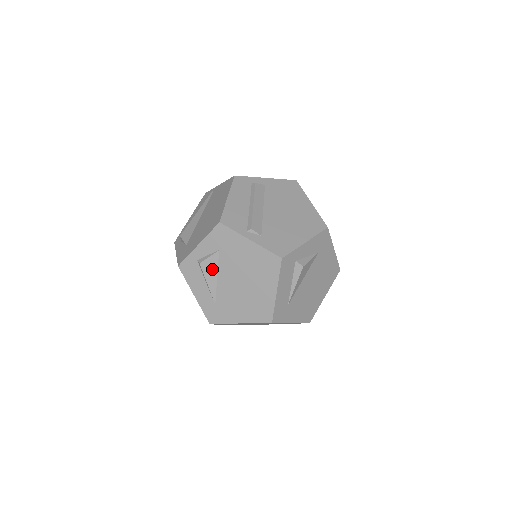
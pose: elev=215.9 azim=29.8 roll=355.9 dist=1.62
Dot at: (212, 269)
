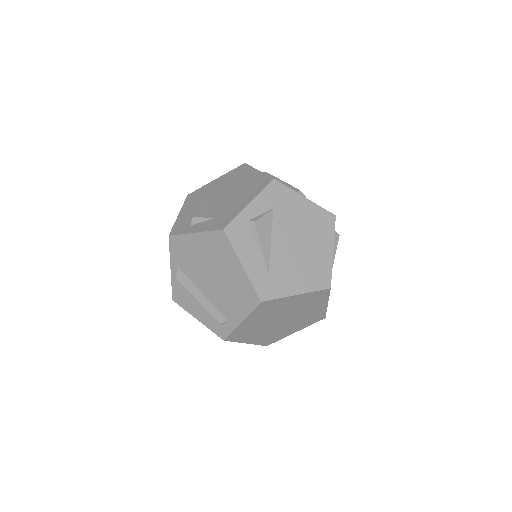
Dot at: (266, 230)
